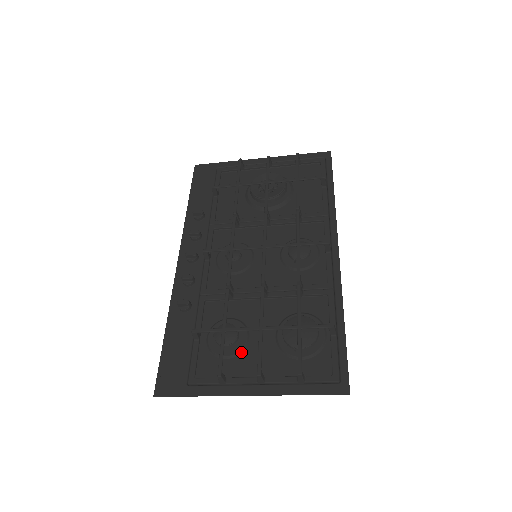
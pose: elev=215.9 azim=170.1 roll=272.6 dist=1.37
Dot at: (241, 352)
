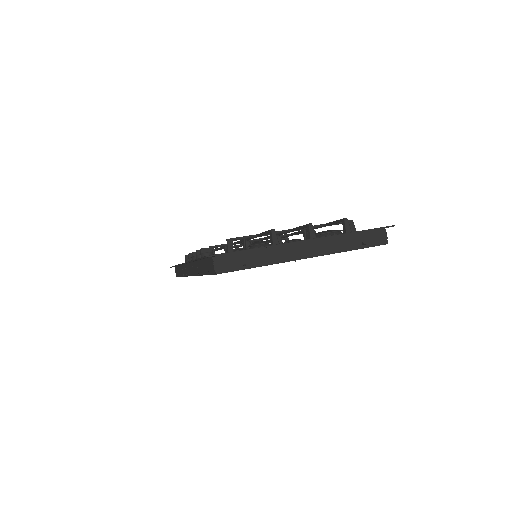
Dot at: occluded
